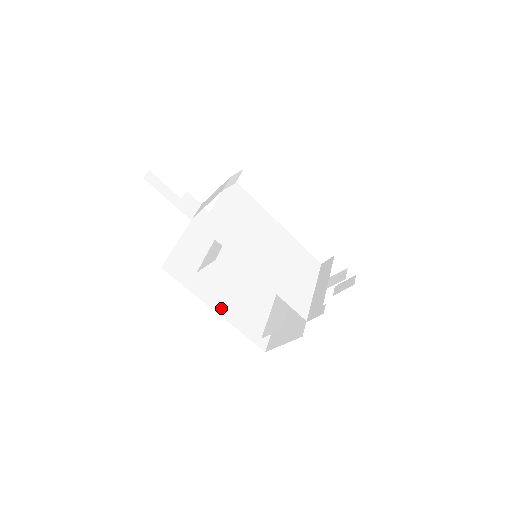
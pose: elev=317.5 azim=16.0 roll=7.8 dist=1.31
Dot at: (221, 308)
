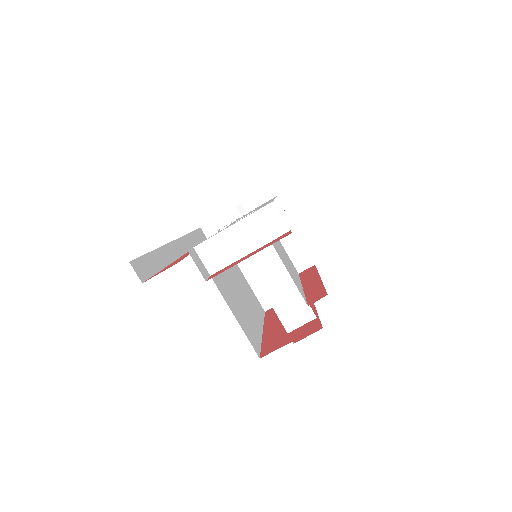
Dot at: (259, 323)
